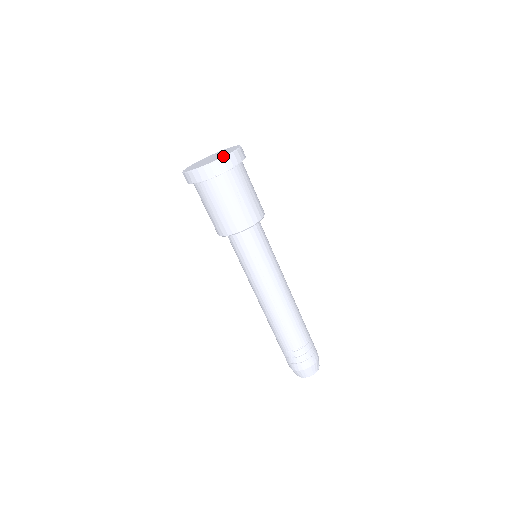
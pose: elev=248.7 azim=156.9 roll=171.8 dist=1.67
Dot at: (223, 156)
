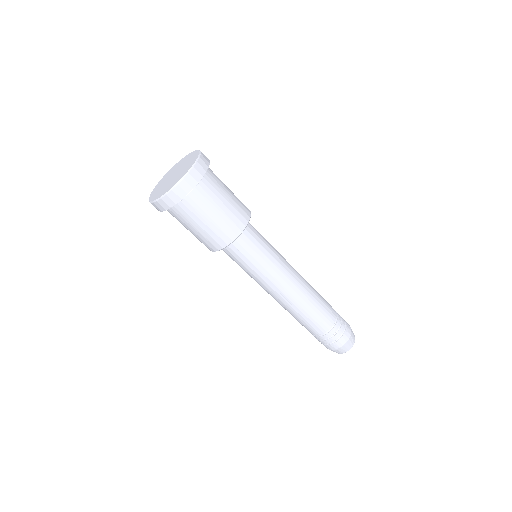
Dot at: (178, 181)
